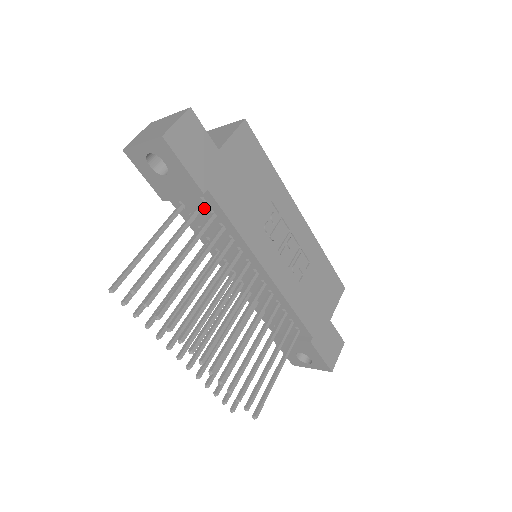
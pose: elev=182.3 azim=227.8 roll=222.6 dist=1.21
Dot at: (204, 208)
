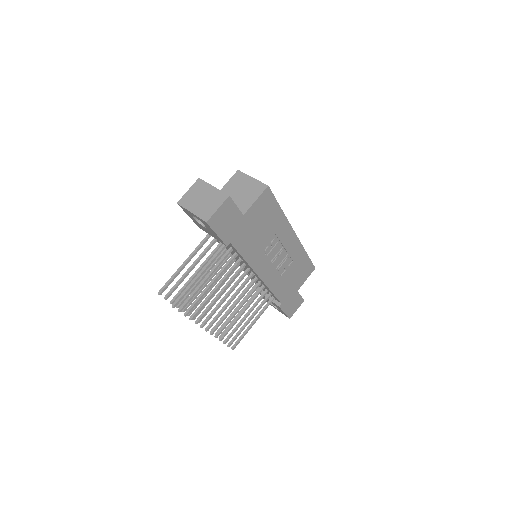
Dot at: occluded
